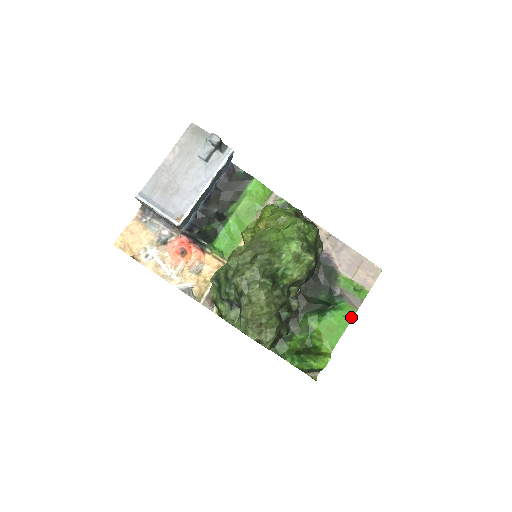
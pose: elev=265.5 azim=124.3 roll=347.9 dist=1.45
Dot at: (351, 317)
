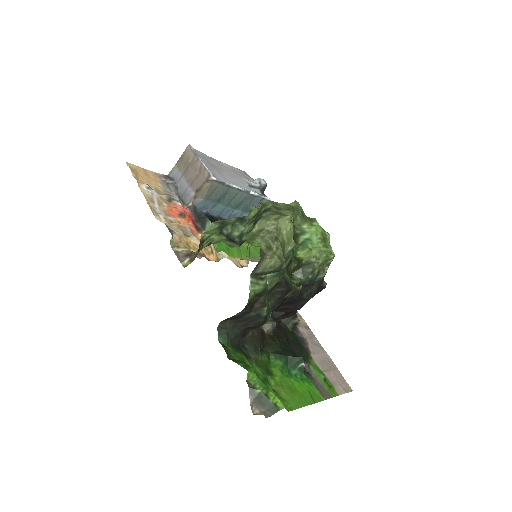
Dot at: (317, 400)
